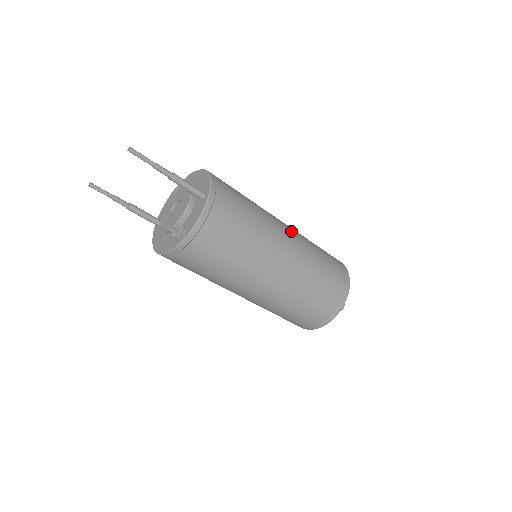
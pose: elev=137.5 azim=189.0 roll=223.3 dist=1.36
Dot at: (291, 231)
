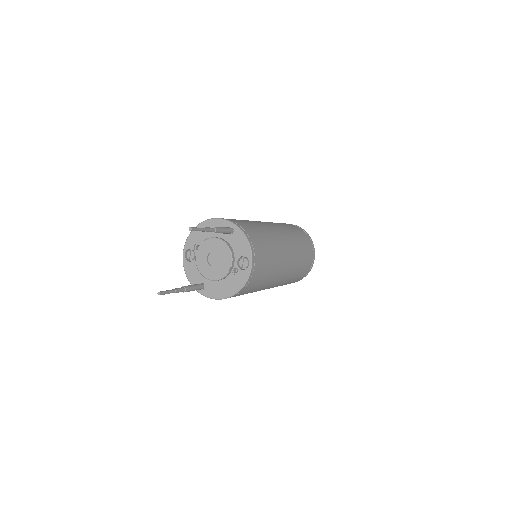
Dot at: occluded
